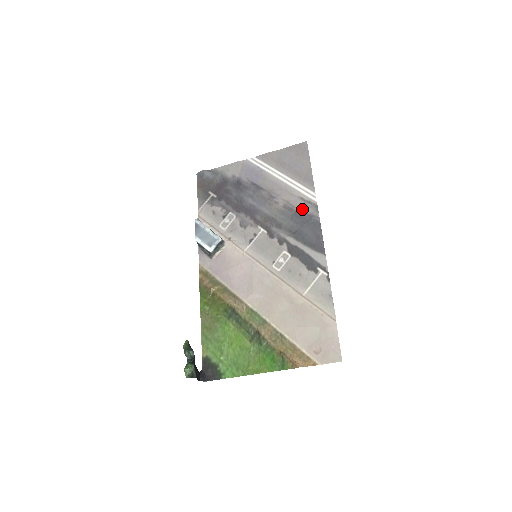
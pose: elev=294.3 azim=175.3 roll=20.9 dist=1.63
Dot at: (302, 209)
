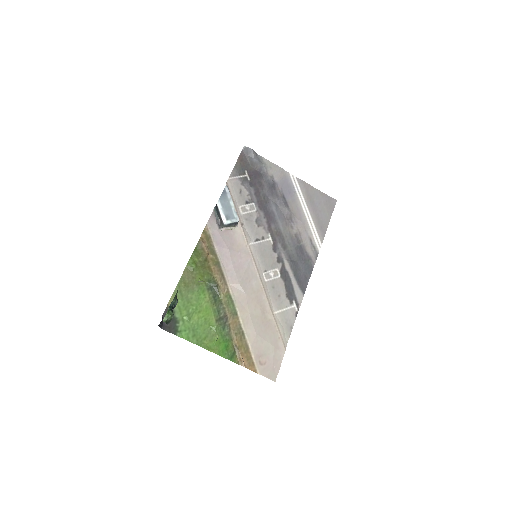
Dot at: (307, 248)
